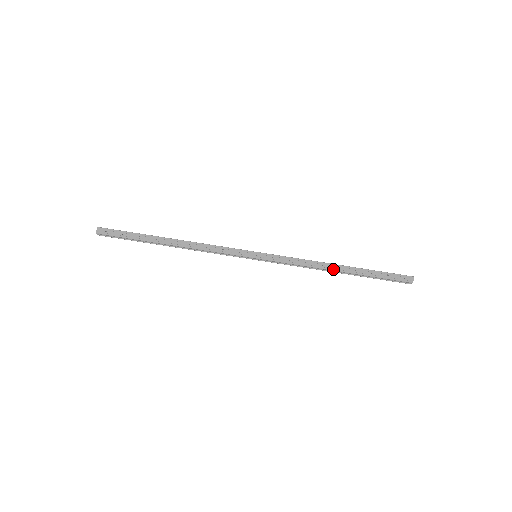
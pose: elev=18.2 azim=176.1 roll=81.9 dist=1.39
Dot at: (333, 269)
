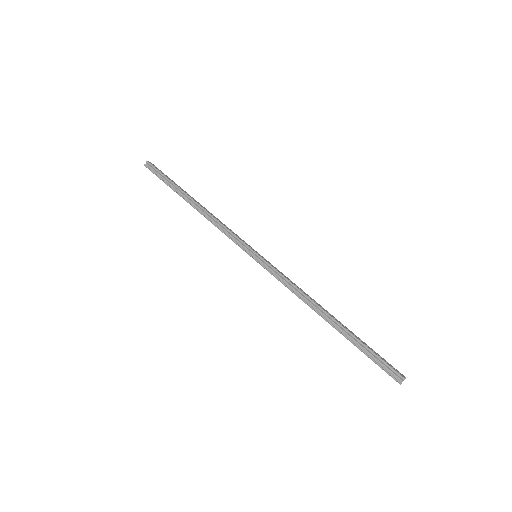
Dot at: (323, 309)
